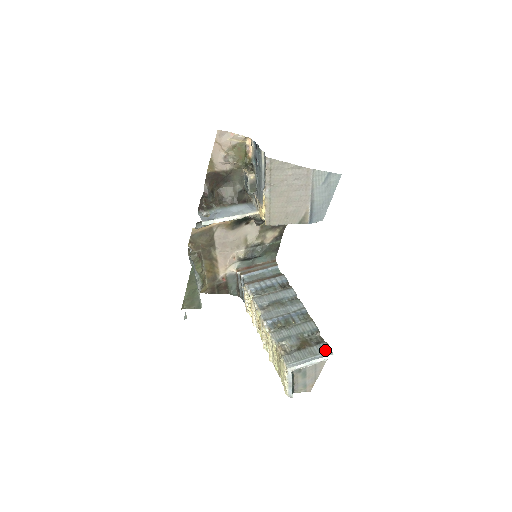
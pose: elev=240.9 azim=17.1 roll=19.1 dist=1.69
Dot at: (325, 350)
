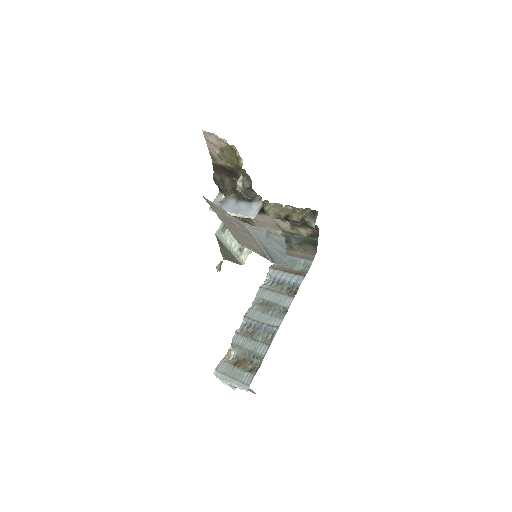
Dot at: (246, 382)
